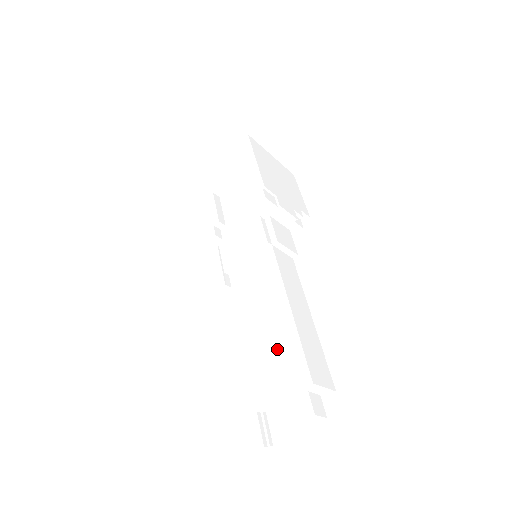
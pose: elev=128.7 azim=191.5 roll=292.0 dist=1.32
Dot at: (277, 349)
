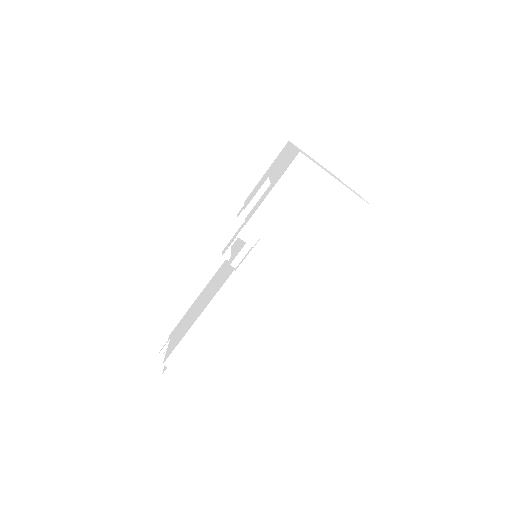
Dot at: (185, 328)
